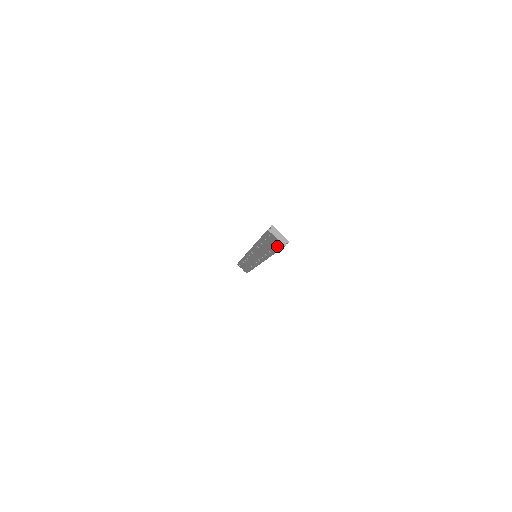
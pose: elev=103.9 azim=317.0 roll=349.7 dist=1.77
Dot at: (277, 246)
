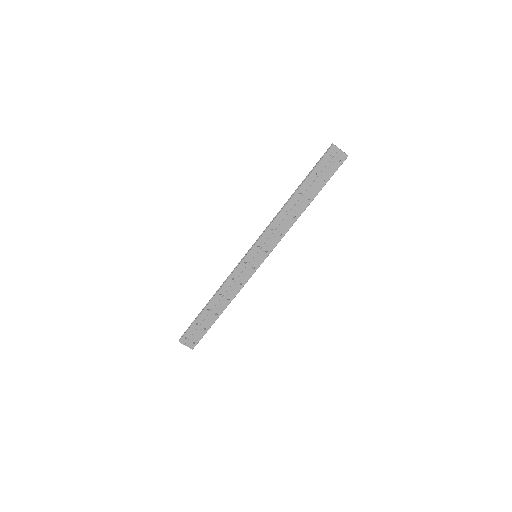
Dot at: (333, 169)
